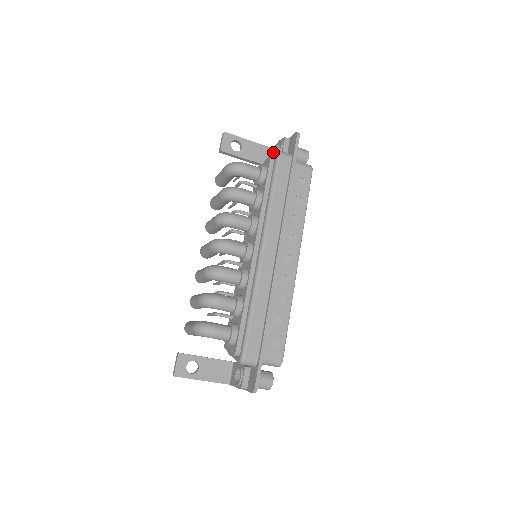
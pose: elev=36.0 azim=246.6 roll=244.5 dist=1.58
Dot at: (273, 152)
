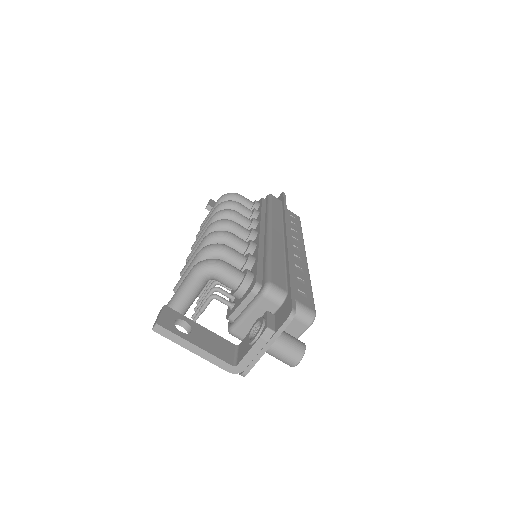
Dot at: occluded
